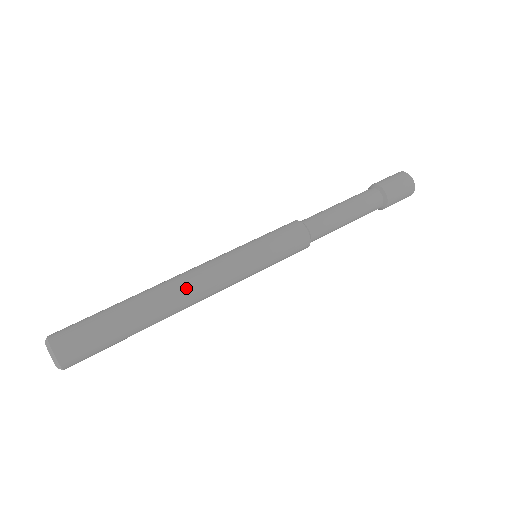
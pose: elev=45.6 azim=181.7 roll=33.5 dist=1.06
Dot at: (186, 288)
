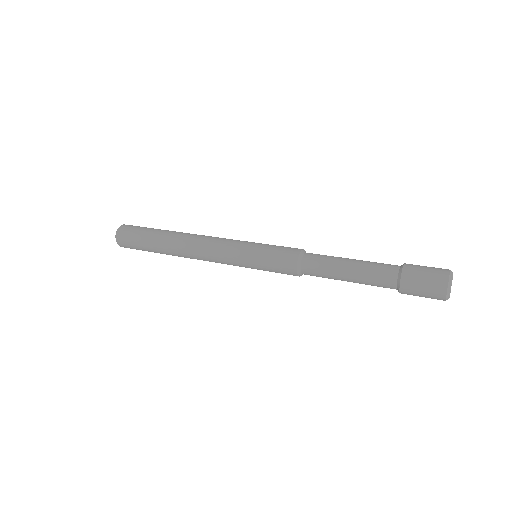
Dot at: (192, 241)
